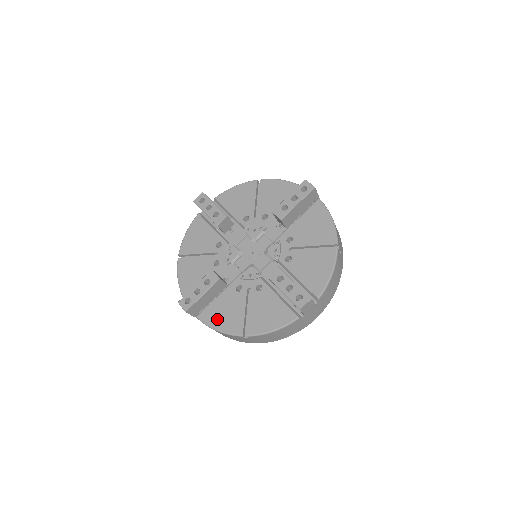
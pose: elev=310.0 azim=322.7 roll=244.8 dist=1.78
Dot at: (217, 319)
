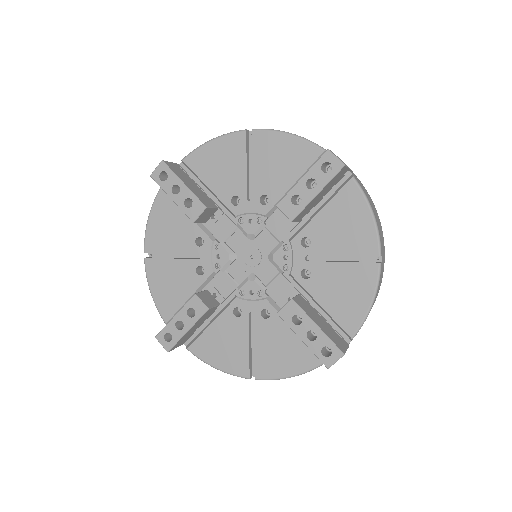
Dot at: (212, 353)
